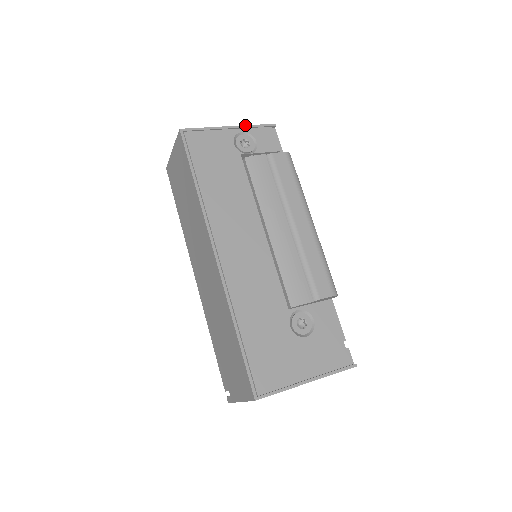
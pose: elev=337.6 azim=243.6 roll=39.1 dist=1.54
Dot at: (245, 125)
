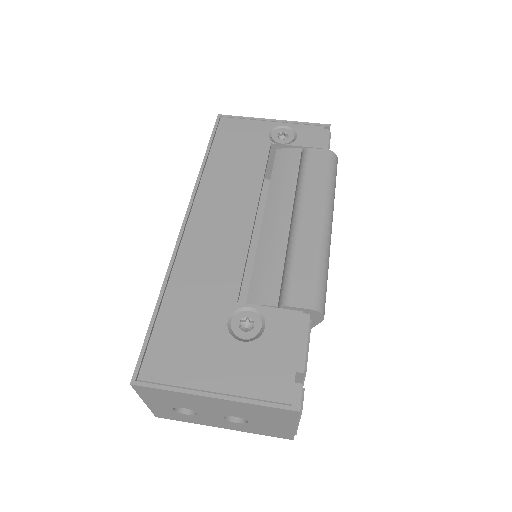
Dot at: (292, 121)
